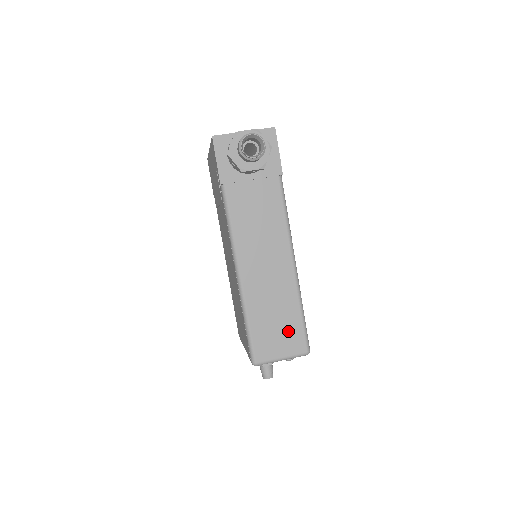
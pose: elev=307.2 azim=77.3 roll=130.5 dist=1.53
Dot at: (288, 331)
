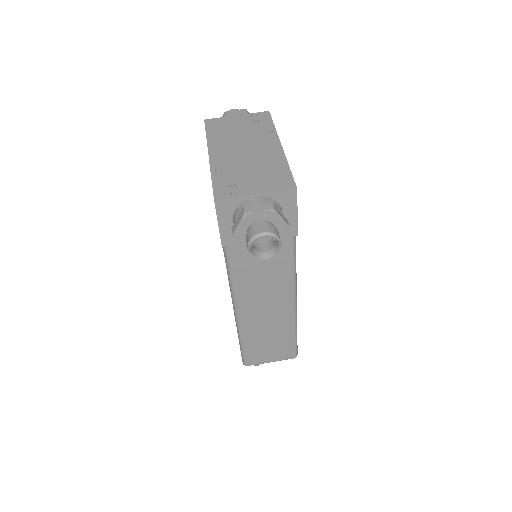
Dot at: (280, 347)
